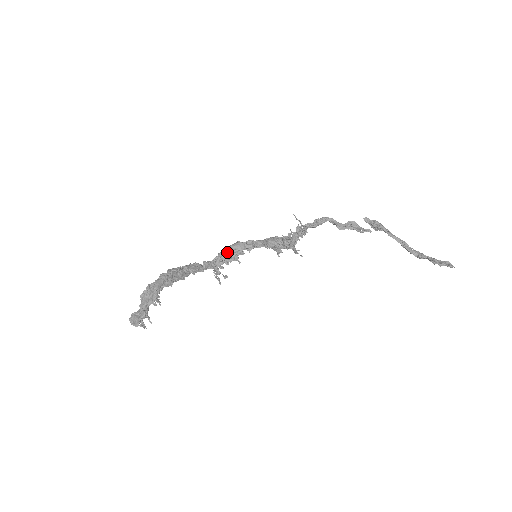
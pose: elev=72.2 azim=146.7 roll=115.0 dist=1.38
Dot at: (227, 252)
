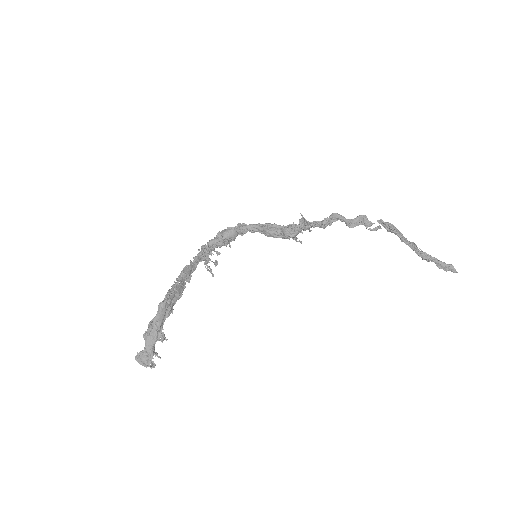
Dot at: (218, 243)
